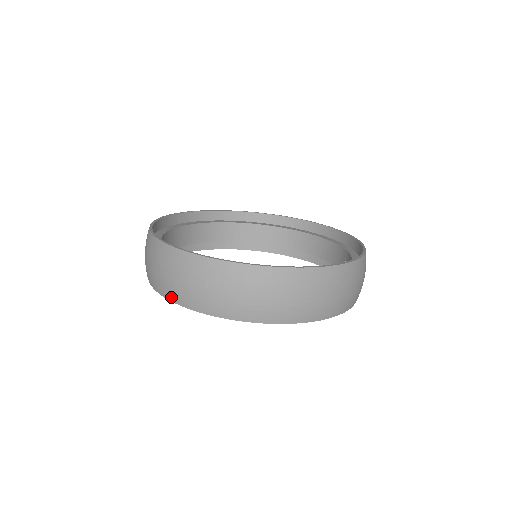
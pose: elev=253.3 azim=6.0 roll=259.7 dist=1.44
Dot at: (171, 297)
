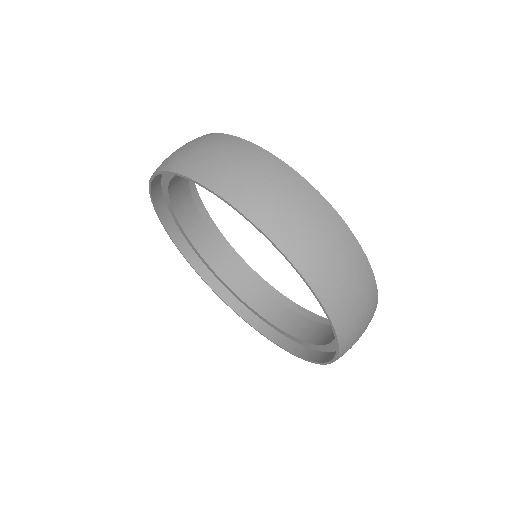
Dot at: (155, 201)
